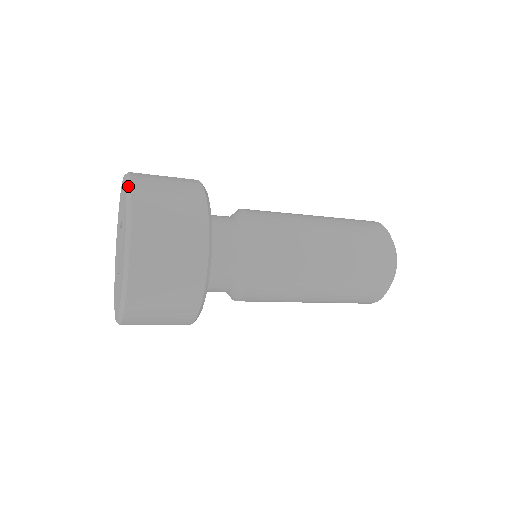
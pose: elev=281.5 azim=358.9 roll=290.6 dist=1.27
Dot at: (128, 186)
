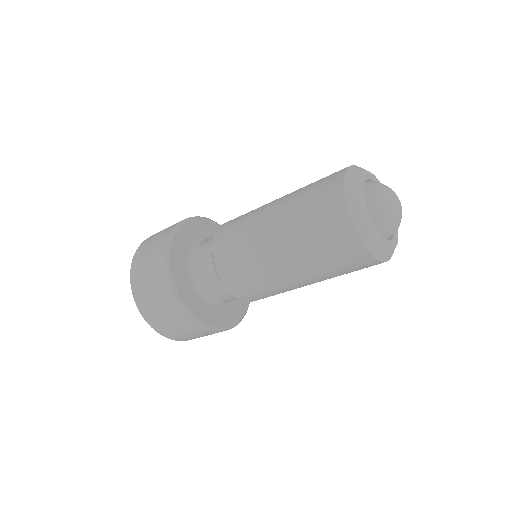
Dot at: (133, 295)
